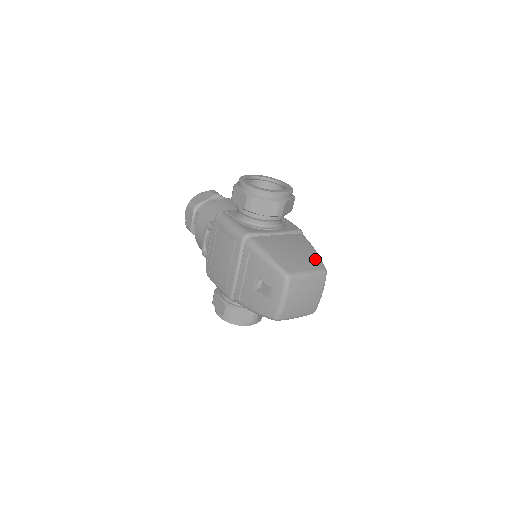
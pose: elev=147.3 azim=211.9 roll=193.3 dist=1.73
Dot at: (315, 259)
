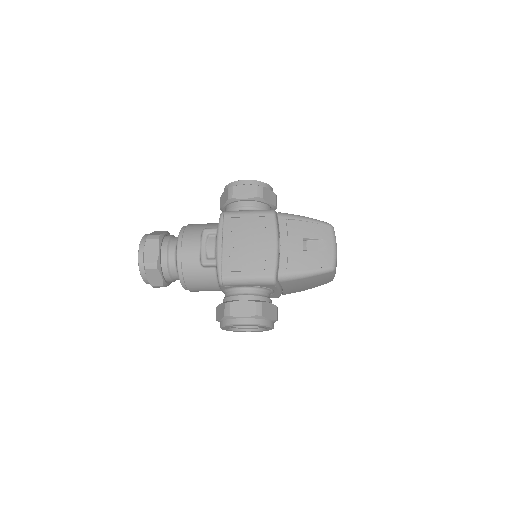
Dot at: occluded
